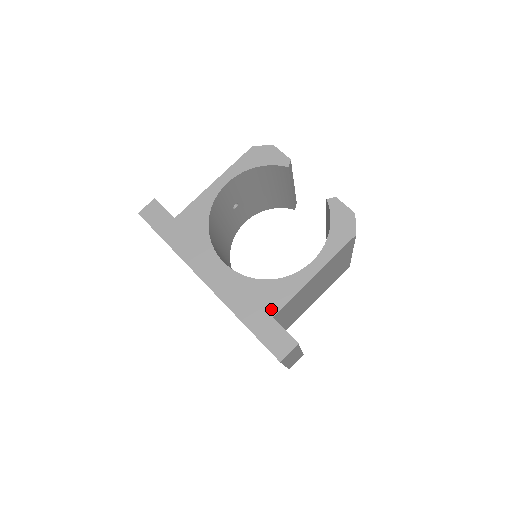
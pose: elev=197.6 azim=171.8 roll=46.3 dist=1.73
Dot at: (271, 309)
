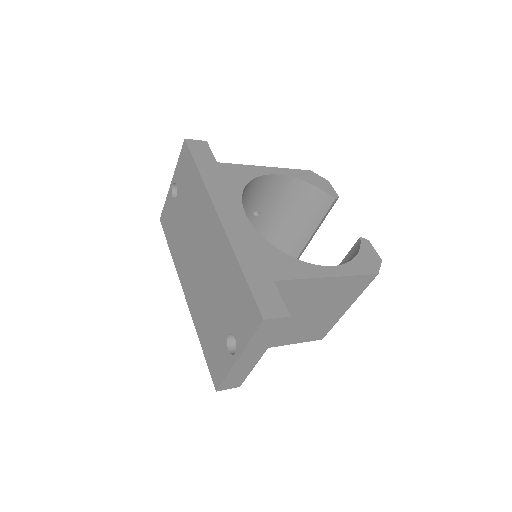
Dot at: (275, 274)
